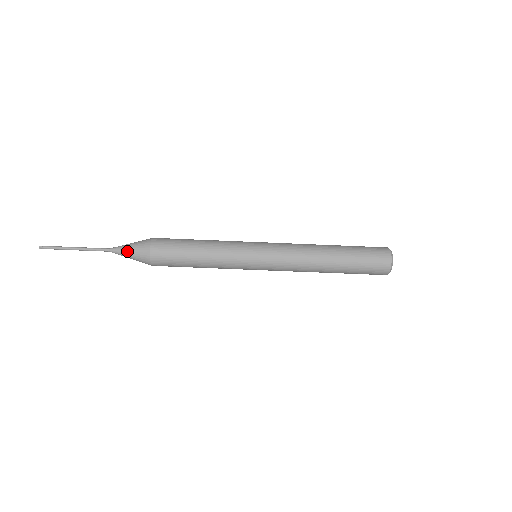
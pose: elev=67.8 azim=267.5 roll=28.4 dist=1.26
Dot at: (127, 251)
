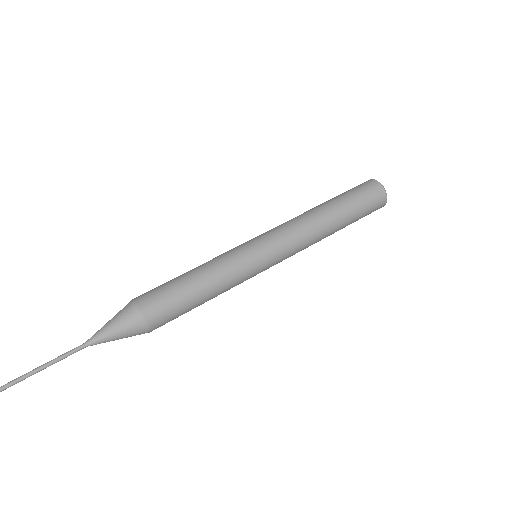
Dot at: (110, 331)
